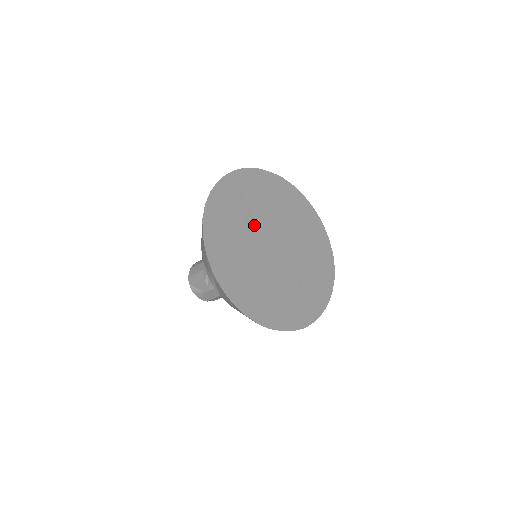
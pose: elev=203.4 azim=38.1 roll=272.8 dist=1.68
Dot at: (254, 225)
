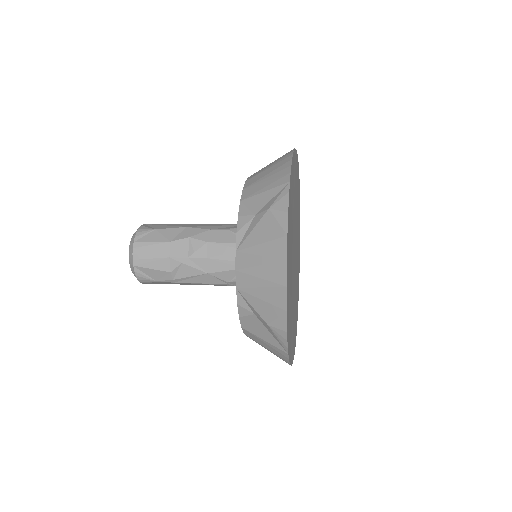
Dot at: occluded
